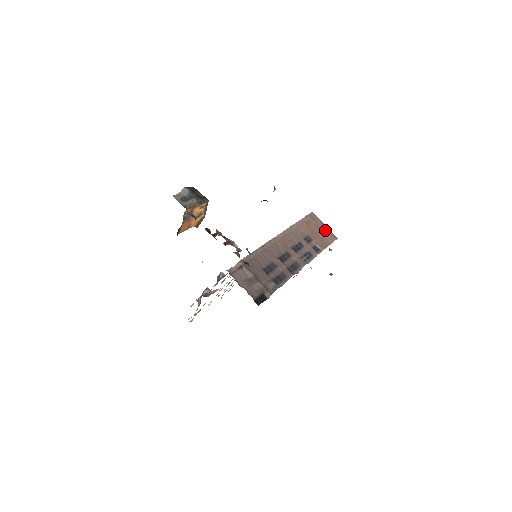
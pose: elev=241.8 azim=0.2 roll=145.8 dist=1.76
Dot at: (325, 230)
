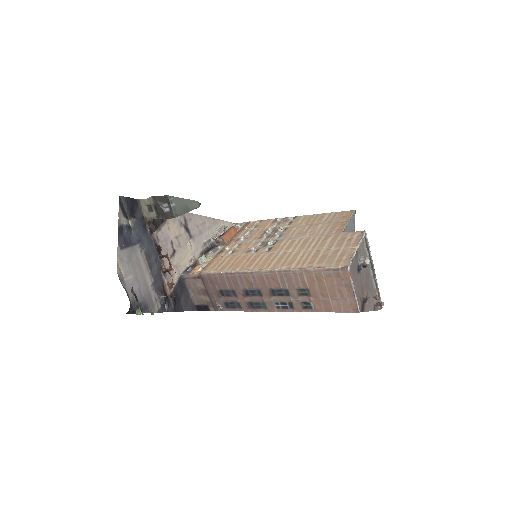
Dot at: (346, 296)
